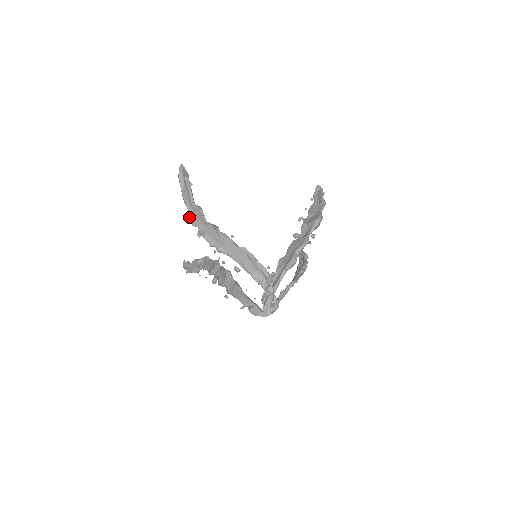
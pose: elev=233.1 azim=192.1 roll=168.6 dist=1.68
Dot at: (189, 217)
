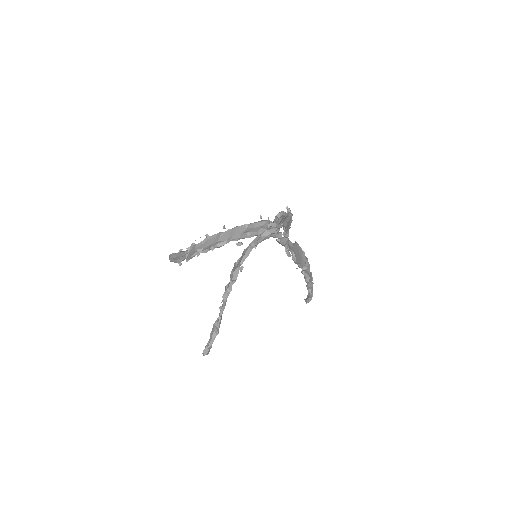
Dot at: (186, 258)
